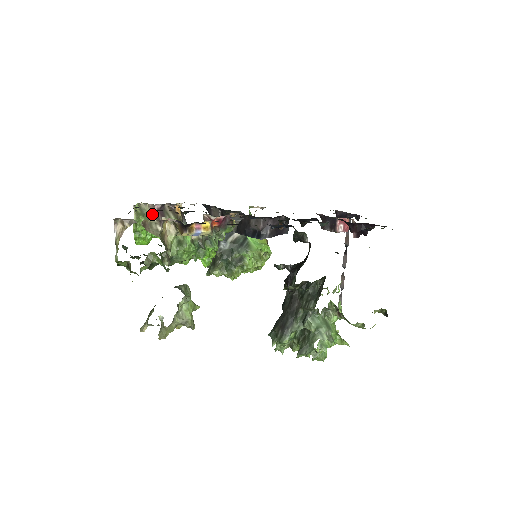
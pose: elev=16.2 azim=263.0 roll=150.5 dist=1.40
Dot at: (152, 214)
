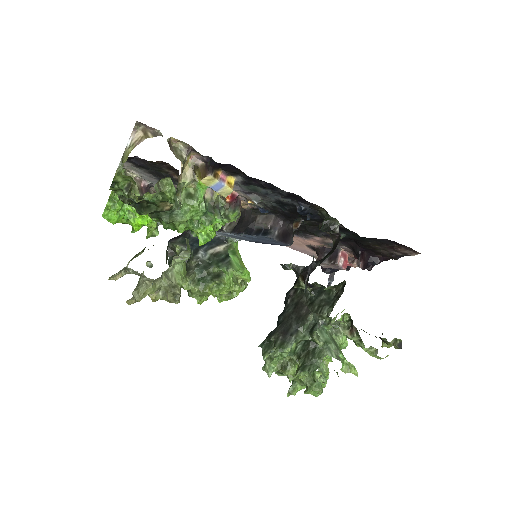
Dot at: (138, 186)
